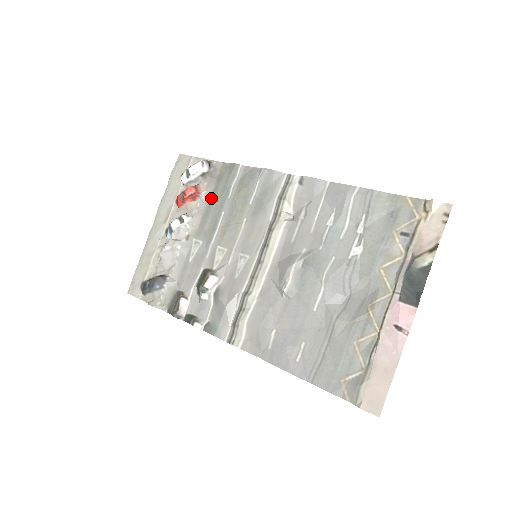
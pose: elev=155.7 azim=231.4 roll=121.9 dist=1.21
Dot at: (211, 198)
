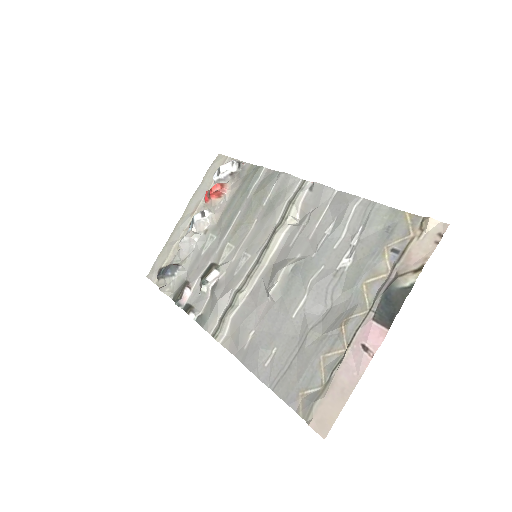
Dot at: (233, 197)
